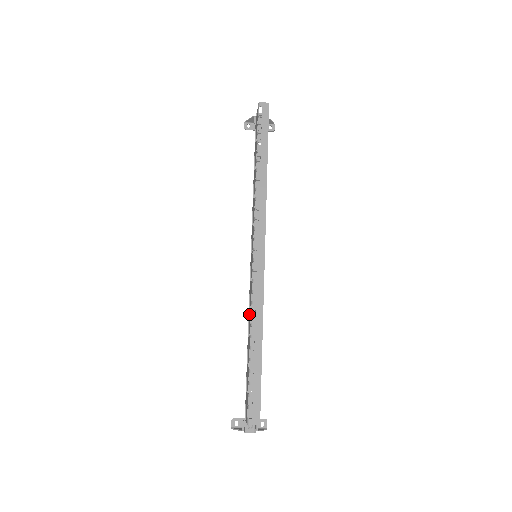
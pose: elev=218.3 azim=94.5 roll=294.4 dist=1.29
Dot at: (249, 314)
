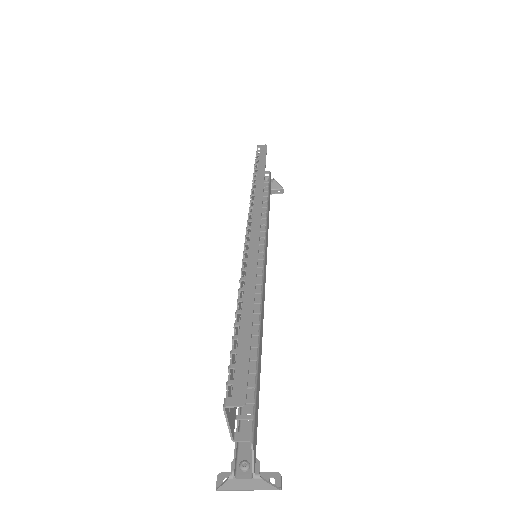
Dot at: occluded
